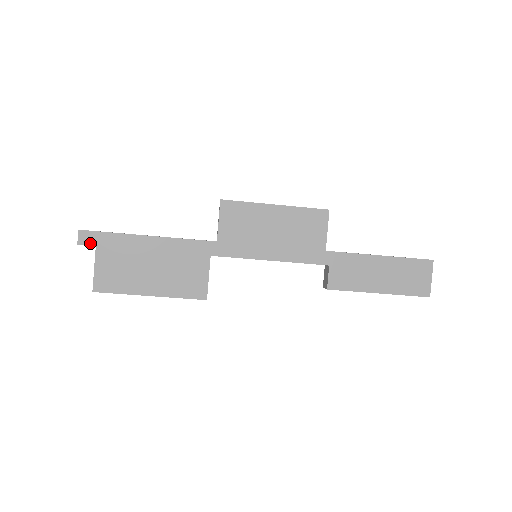
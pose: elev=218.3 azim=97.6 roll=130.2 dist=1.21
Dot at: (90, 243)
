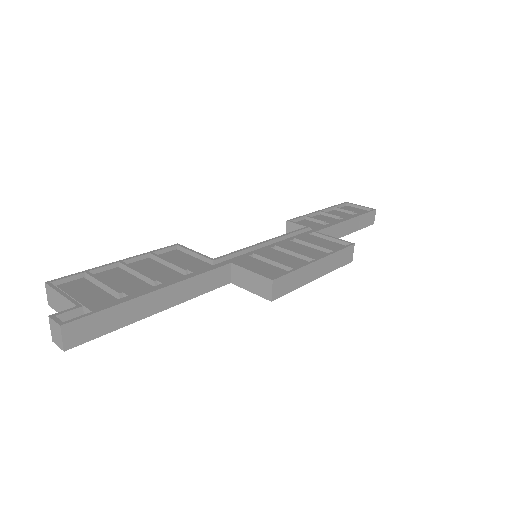
Dot at: occluded
